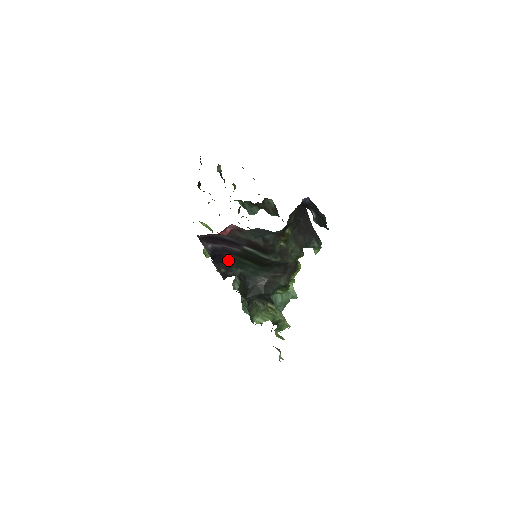
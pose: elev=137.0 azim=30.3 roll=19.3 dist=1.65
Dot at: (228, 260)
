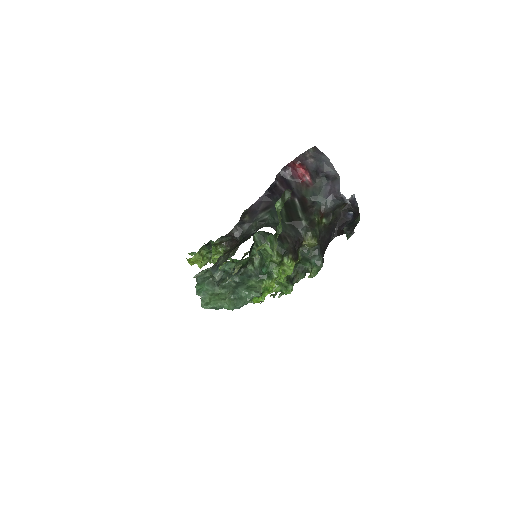
Dot at: (272, 201)
